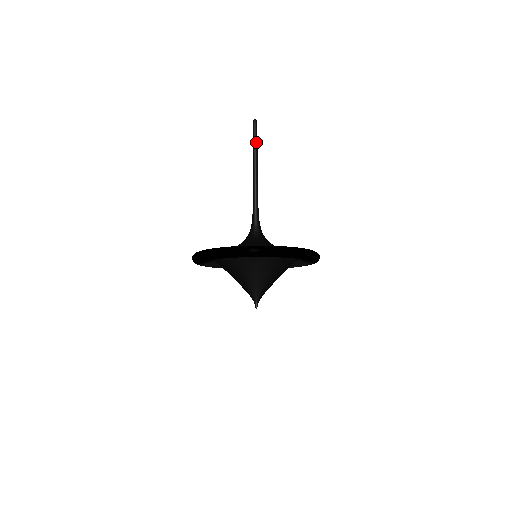
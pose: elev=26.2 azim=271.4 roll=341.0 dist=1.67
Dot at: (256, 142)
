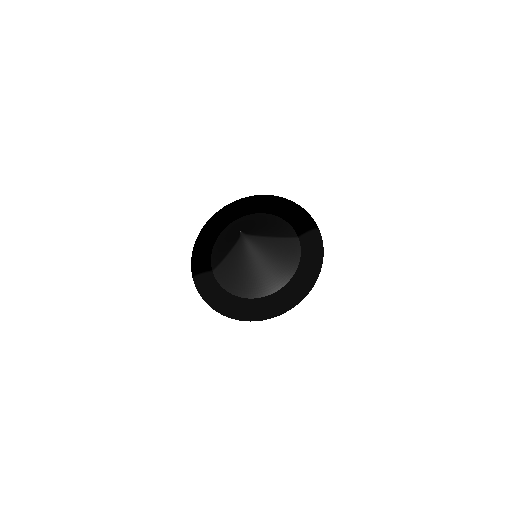
Dot at: occluded
